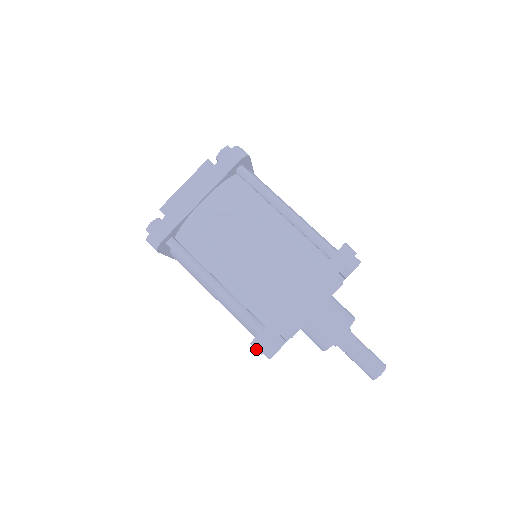
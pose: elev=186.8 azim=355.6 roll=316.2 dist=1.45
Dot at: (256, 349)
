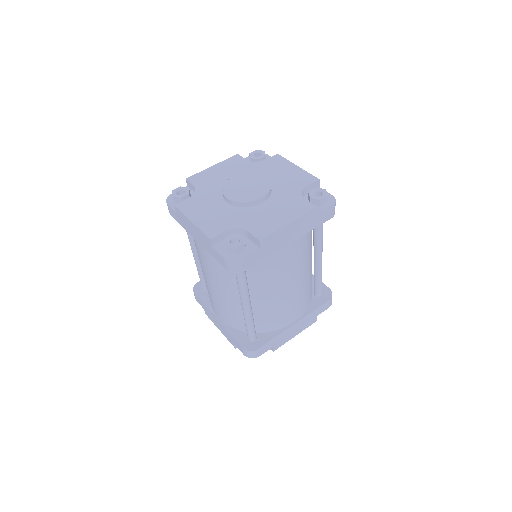
Dot at: occluded
